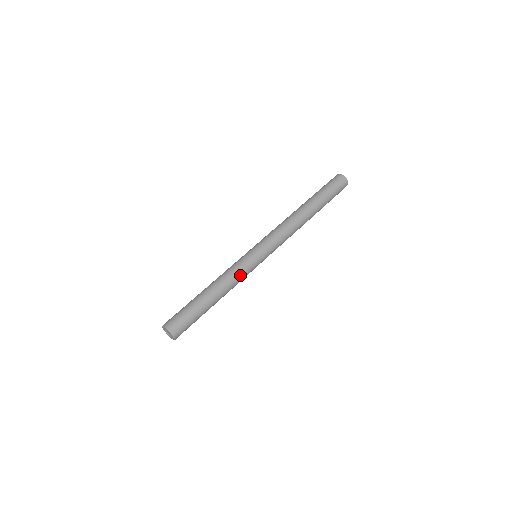
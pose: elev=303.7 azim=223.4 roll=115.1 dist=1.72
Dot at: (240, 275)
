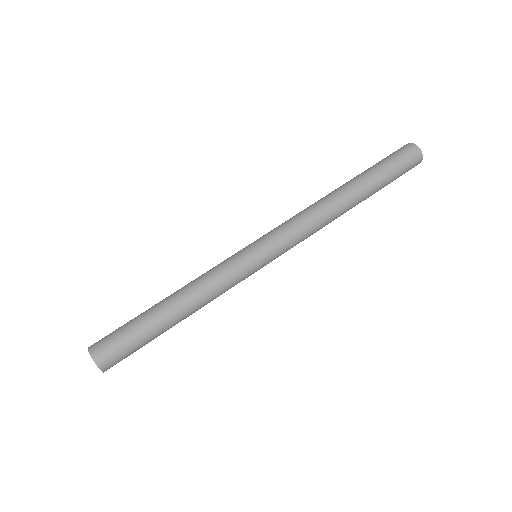
Dot at: (224, 286)
